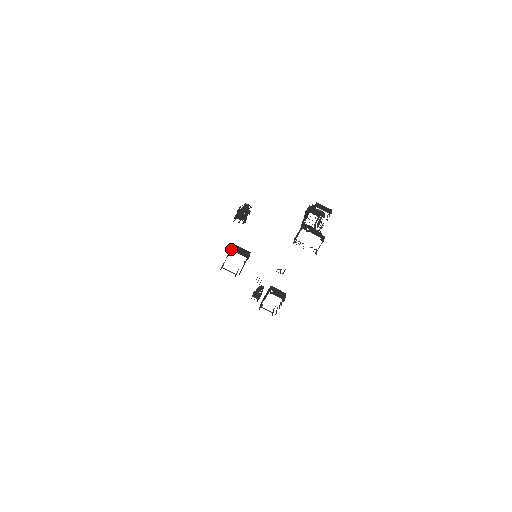
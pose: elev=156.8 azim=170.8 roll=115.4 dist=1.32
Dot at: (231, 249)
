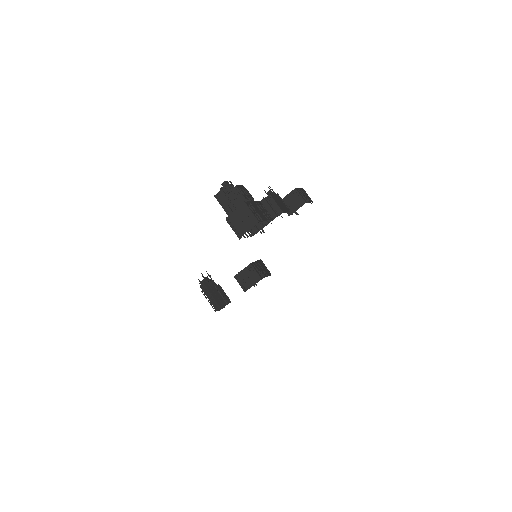
Dot at: (244, 290)
